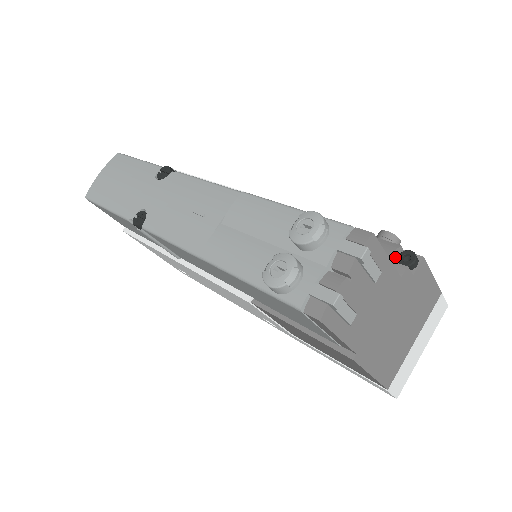
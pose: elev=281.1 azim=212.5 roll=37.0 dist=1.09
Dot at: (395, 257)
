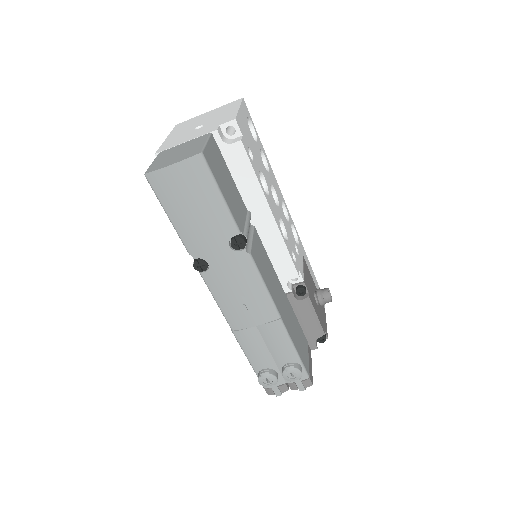
Dot at: (318, 335)
